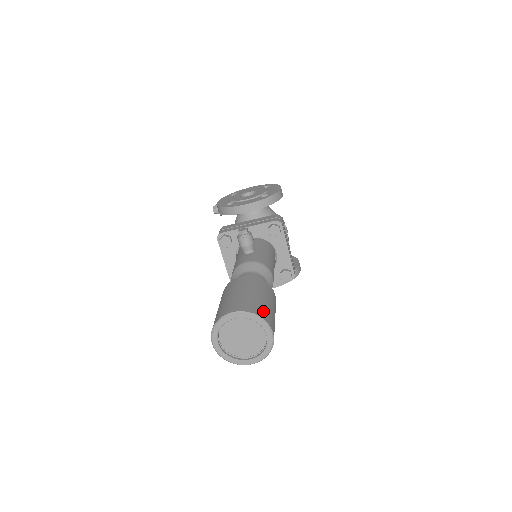
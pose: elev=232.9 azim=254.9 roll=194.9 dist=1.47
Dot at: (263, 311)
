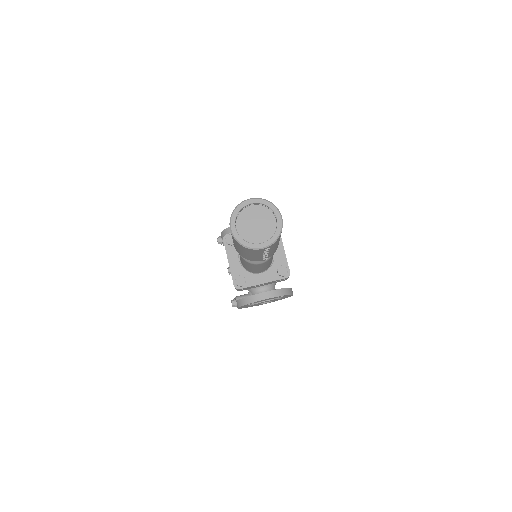
Dot at: occluded
